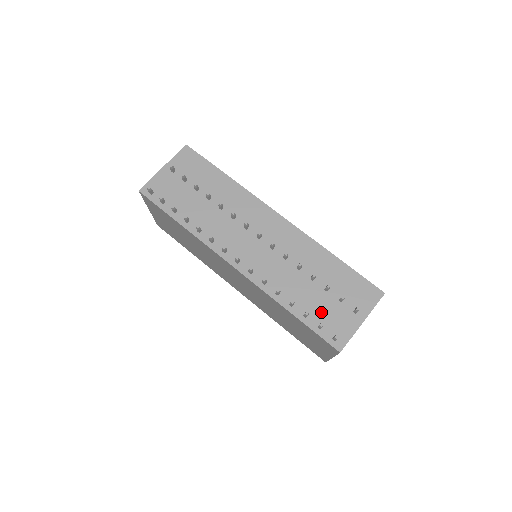
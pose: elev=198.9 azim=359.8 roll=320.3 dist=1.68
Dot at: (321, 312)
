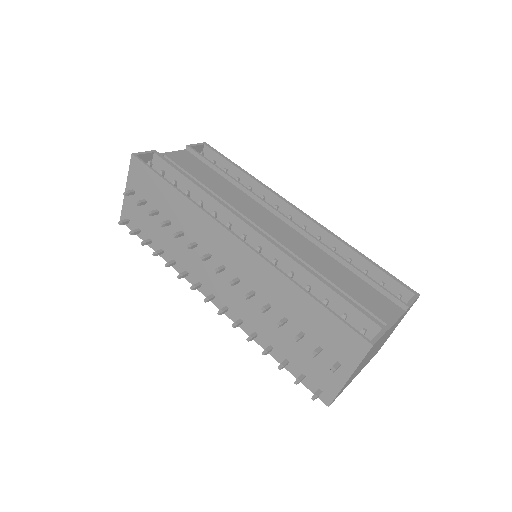
Dot at: (301, 360)
